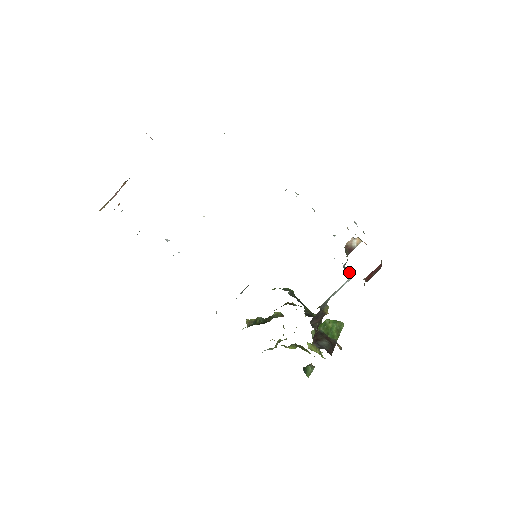
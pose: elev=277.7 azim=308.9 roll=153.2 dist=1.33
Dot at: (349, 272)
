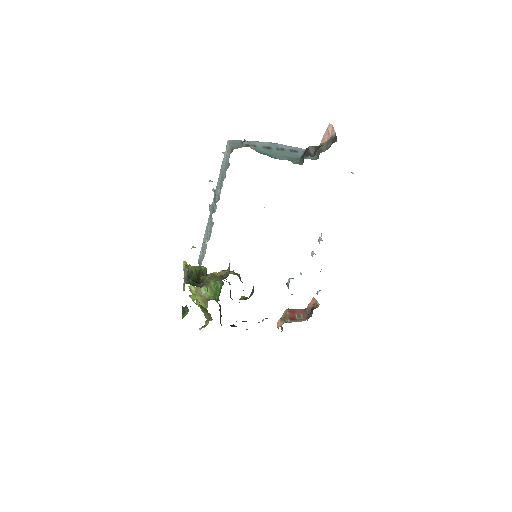
Dot at: occluded
